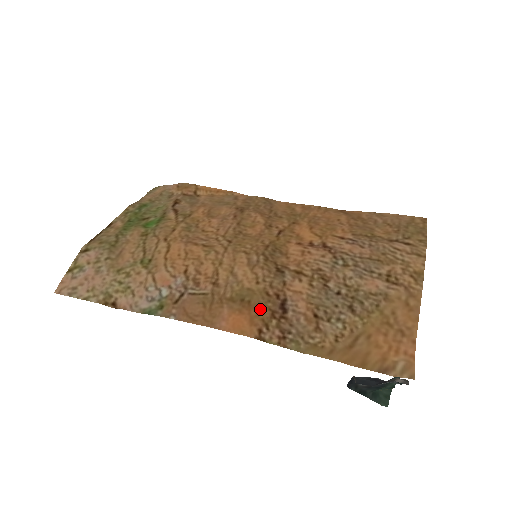
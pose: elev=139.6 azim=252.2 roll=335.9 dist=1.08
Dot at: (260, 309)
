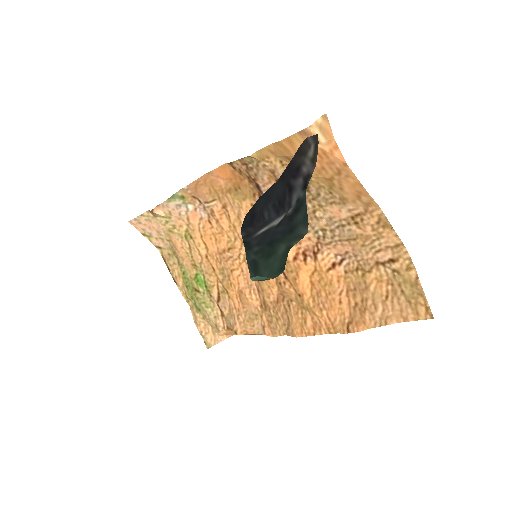
Dot at: (244, 181)
